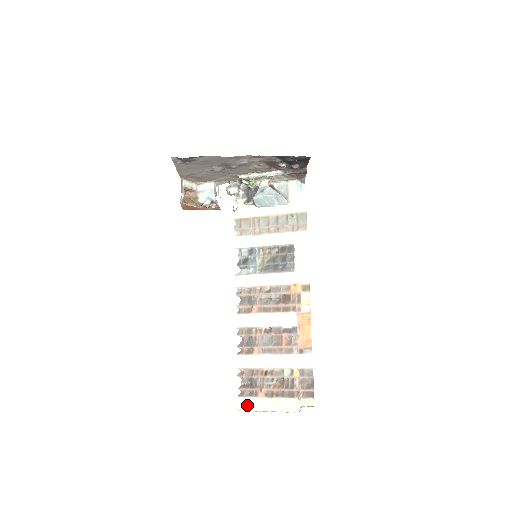
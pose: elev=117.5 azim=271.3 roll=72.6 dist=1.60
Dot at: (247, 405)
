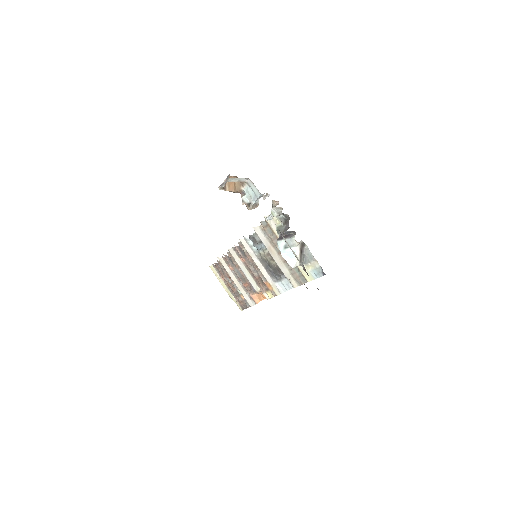
Dot at: (214, 271)
